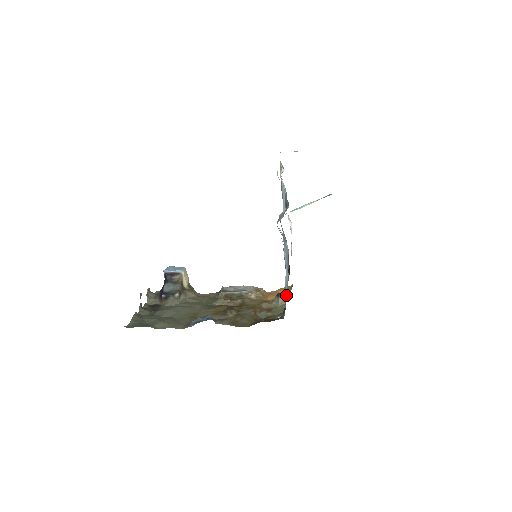
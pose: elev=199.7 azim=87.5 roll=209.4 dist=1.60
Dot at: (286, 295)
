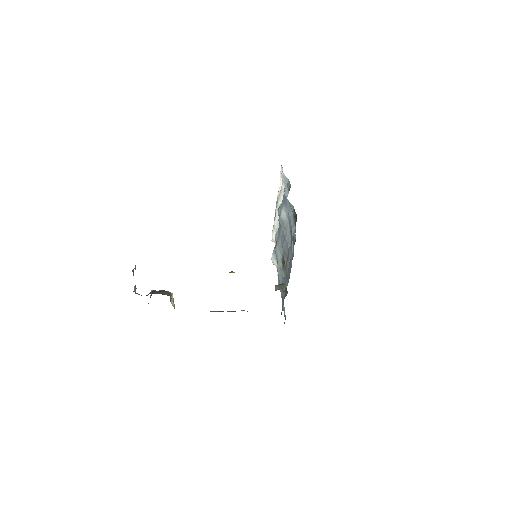
Dot at: (284, 298)
